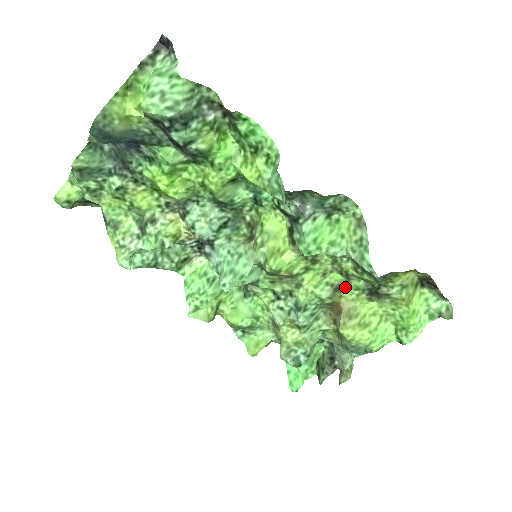
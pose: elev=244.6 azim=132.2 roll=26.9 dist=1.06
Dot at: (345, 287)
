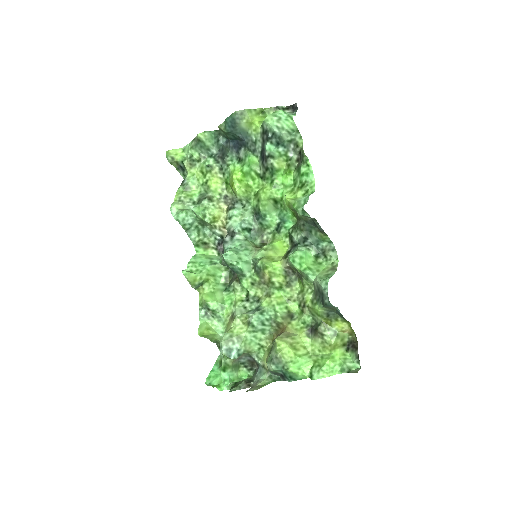
Dot at: (296, 318)
